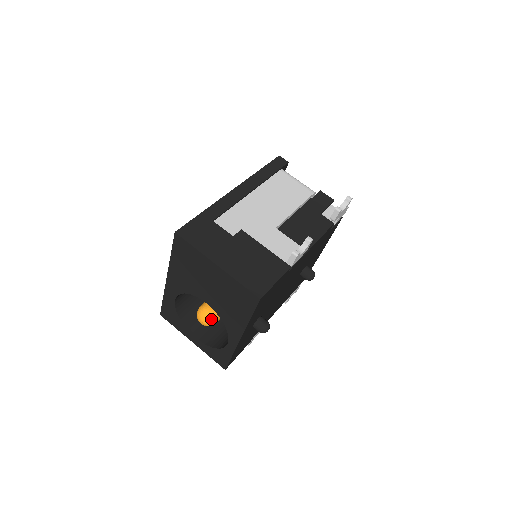
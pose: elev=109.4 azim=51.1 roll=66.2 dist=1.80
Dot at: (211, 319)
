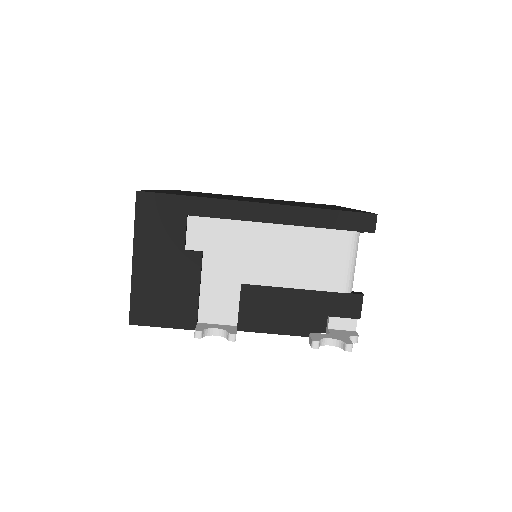
Dot at: occluded
